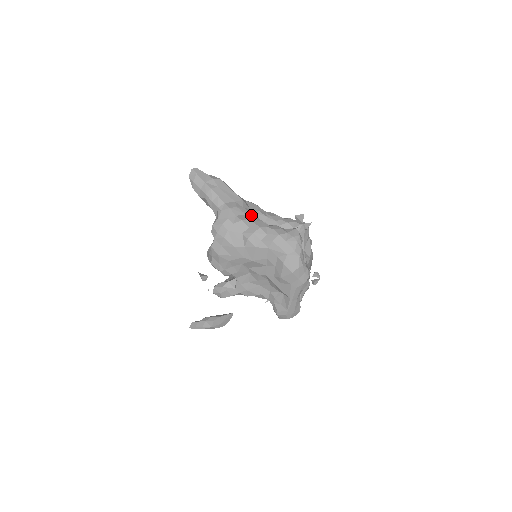
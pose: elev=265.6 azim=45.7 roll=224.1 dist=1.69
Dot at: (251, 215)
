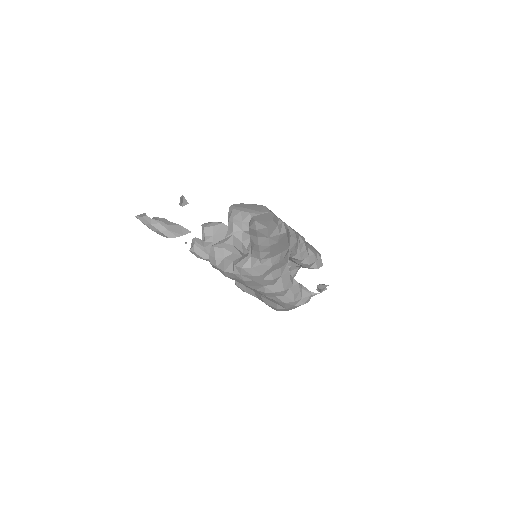
Dot at: (285, 266)
